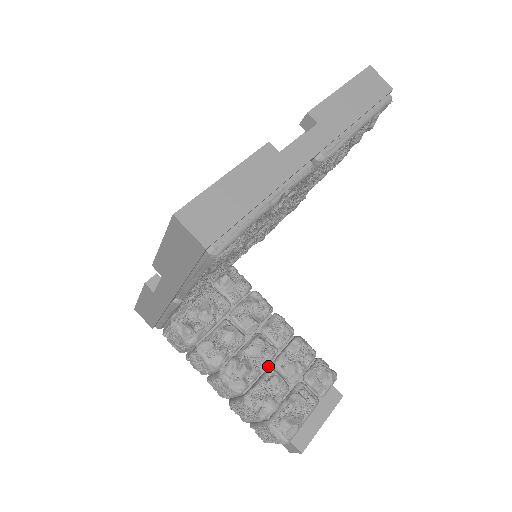
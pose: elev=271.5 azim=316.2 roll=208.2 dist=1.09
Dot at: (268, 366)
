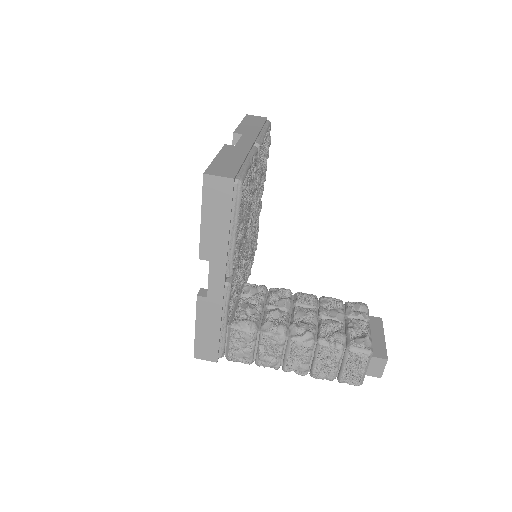
Dot at: (317, 321)
